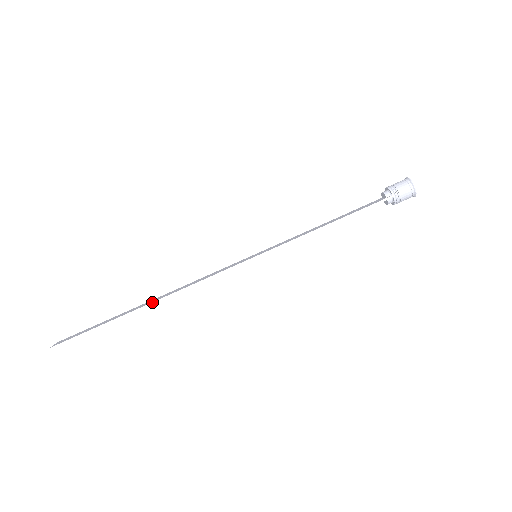
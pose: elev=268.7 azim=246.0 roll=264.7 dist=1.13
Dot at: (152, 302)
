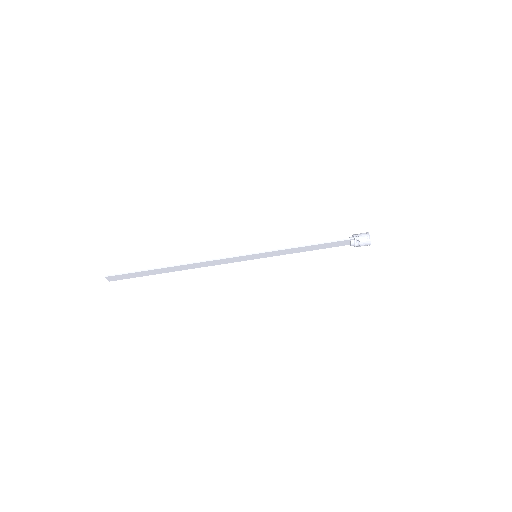
Dot at: (180, 264)
